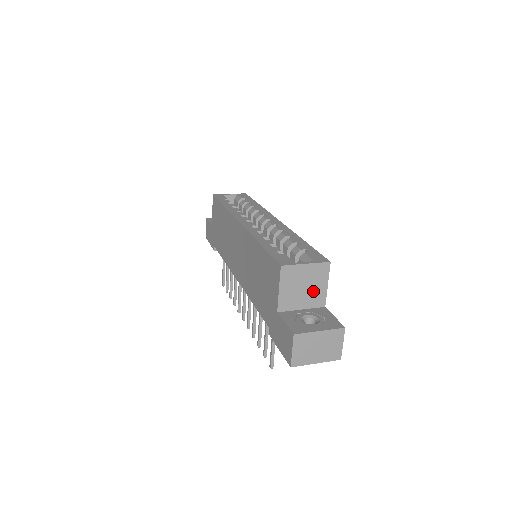
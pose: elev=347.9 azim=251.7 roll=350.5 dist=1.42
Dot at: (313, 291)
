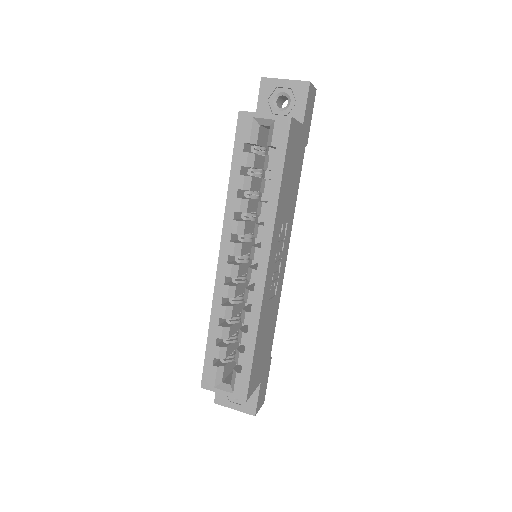
Dot at: occluded
